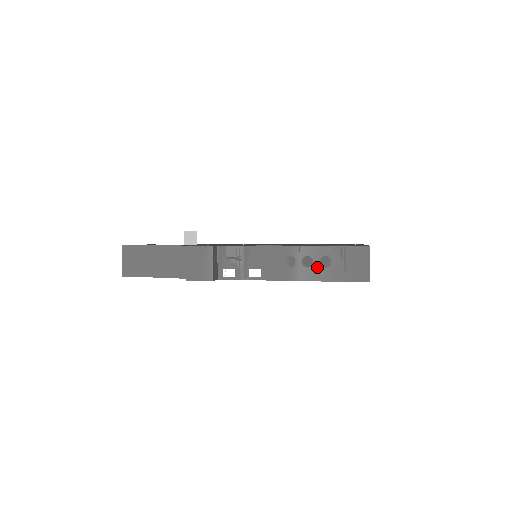
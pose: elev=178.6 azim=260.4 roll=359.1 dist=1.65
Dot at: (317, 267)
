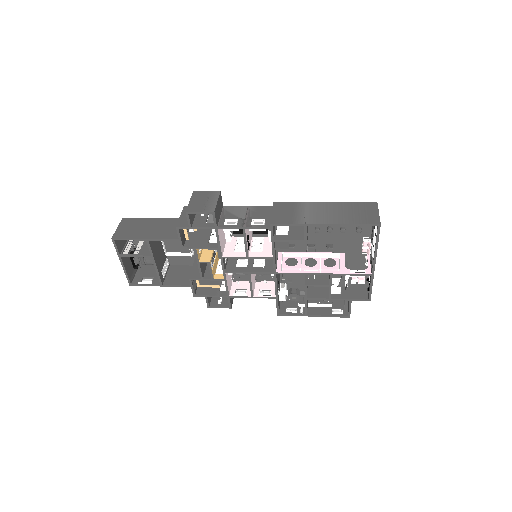
Dot at: (324, 215)
